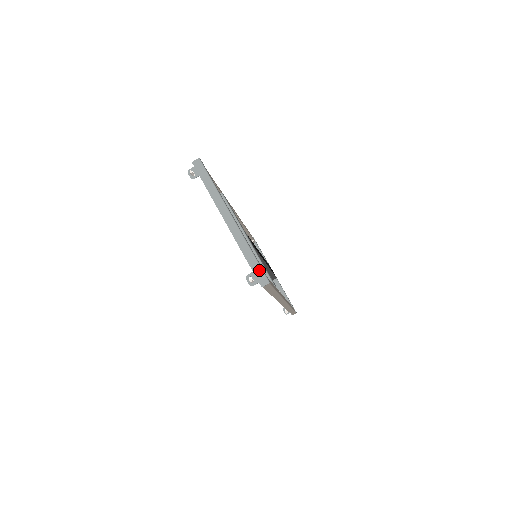
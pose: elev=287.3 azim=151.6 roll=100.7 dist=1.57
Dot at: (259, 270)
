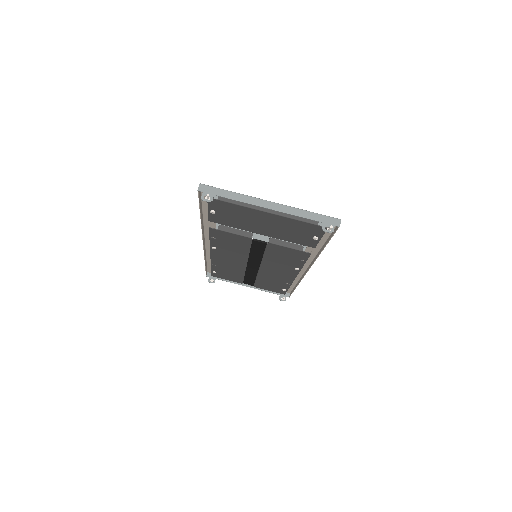
Dot at: (326, 218)
